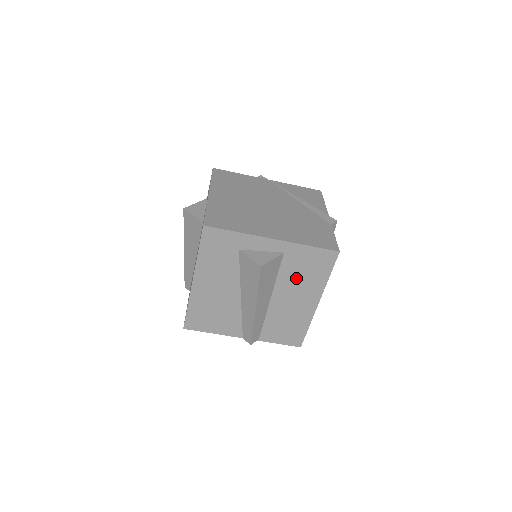
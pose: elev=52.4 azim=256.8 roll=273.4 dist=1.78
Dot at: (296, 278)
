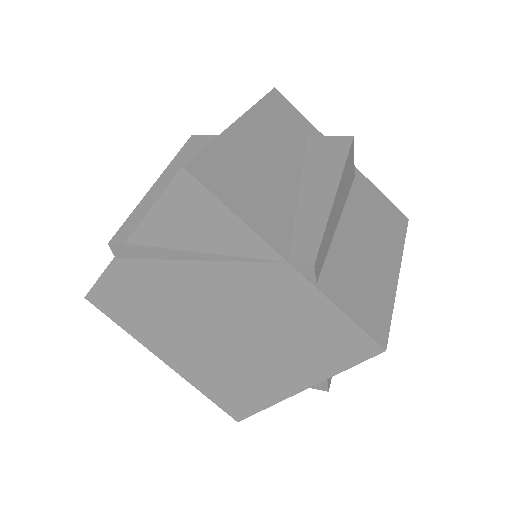
Dot at: (369, 216)
